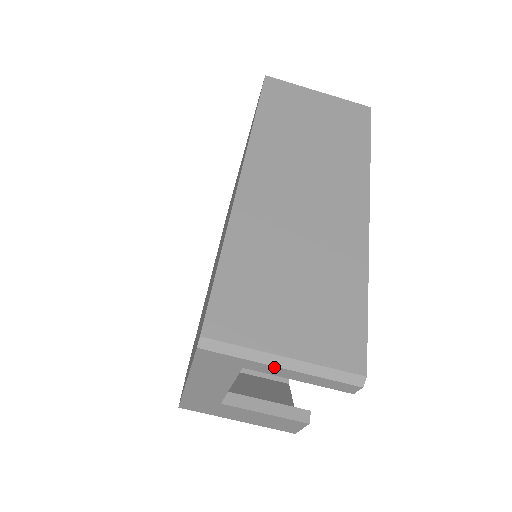
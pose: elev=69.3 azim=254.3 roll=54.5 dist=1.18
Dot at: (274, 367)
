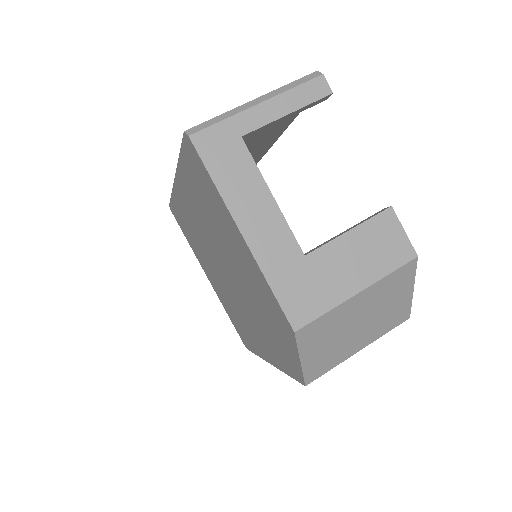
Dot at: (254, 108)
